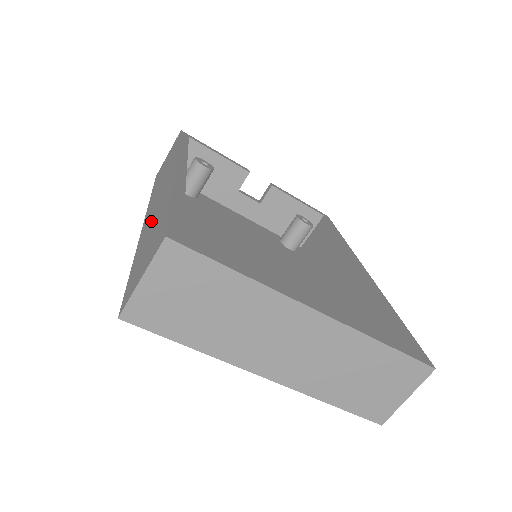
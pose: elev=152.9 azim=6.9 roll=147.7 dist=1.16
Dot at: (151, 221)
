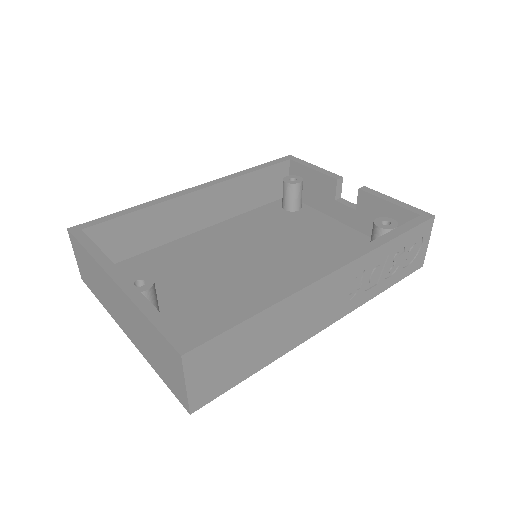
Dot at: occluded
